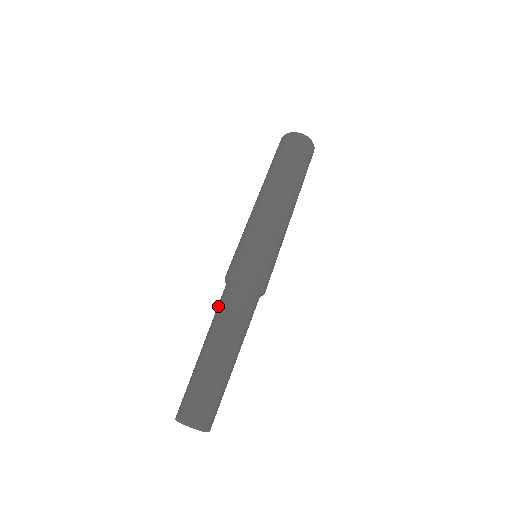
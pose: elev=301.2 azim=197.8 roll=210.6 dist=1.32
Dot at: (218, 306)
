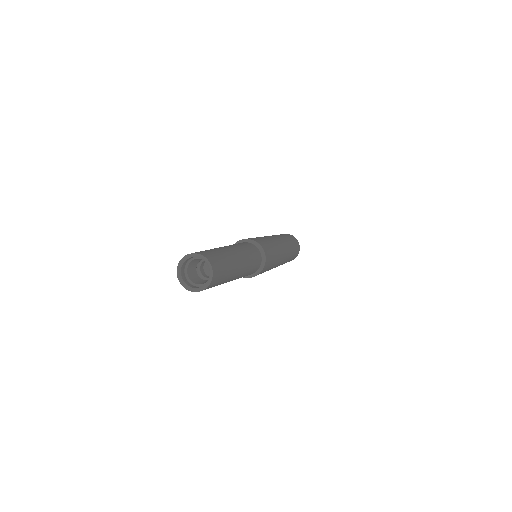
Dot at: occluded
